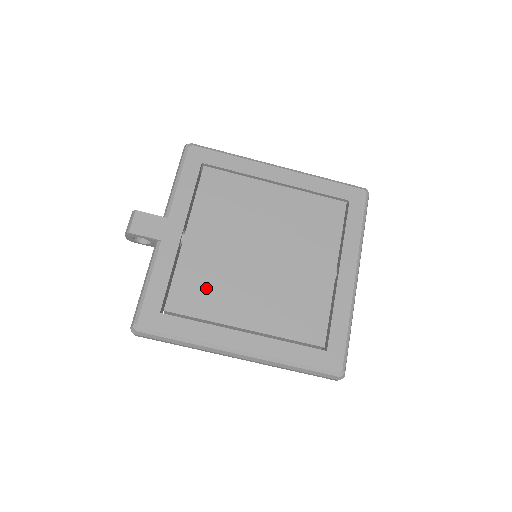
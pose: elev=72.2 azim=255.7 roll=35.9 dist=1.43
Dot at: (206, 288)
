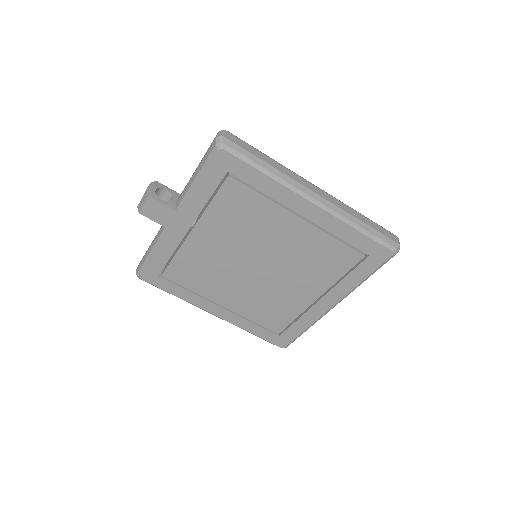
Dot at: (199, 273)
